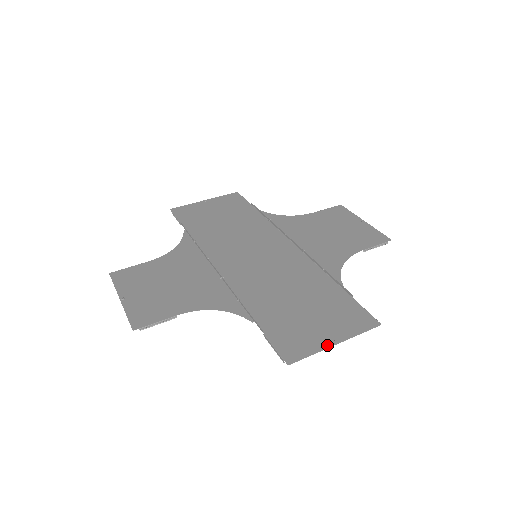
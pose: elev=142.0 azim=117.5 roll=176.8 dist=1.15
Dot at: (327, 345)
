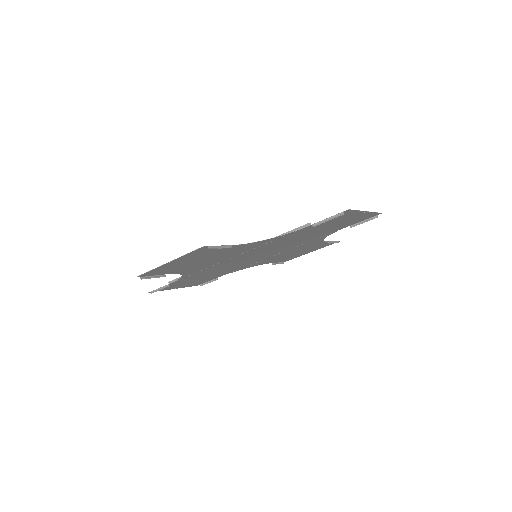
Dot at: (361, 212)
